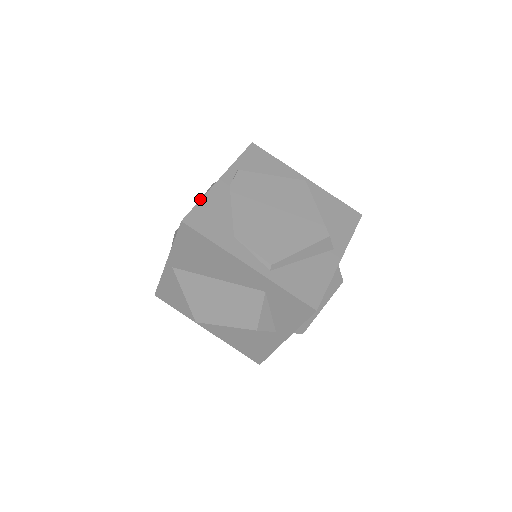
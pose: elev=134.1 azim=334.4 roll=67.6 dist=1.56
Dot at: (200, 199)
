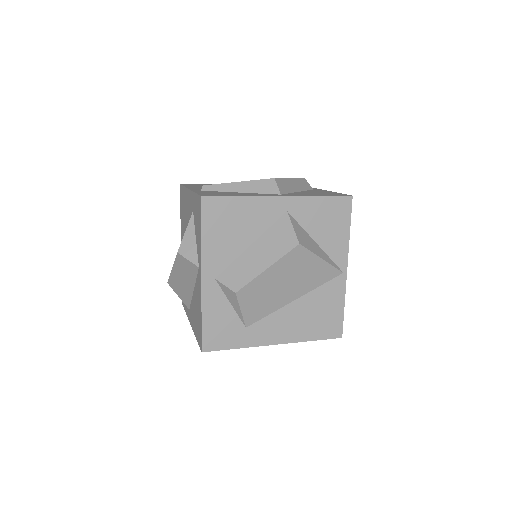
Dot at: occluded
